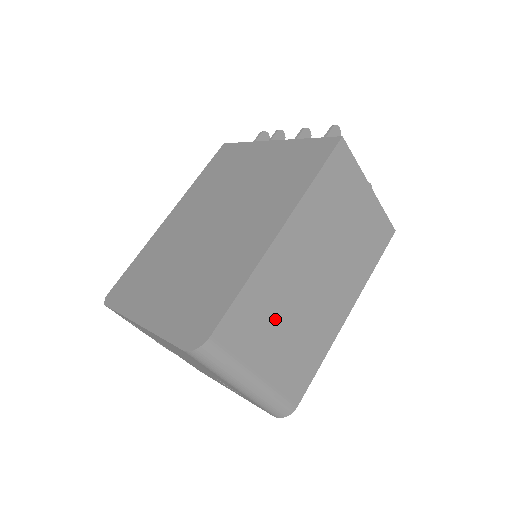
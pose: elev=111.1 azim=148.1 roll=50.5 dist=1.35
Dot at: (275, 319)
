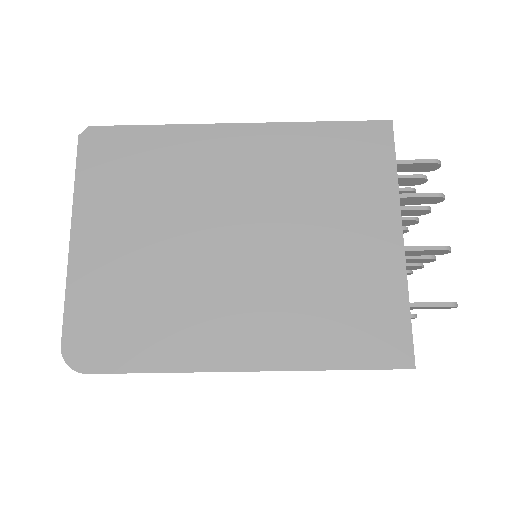
Dot at: occluded
